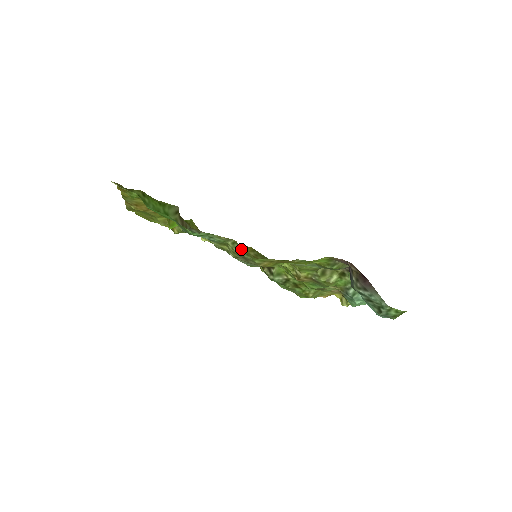
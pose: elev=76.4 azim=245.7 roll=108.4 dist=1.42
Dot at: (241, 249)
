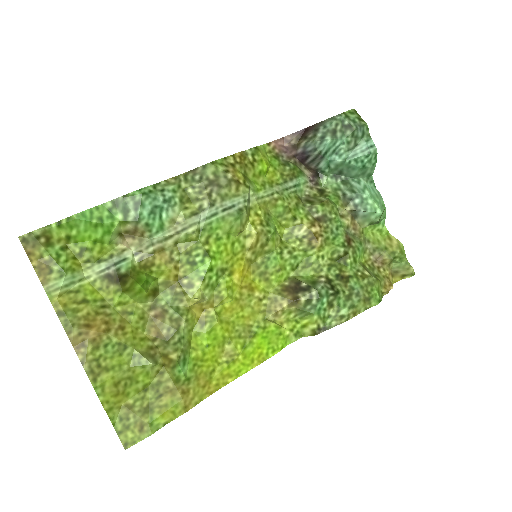
Dot at: (195, 172)
